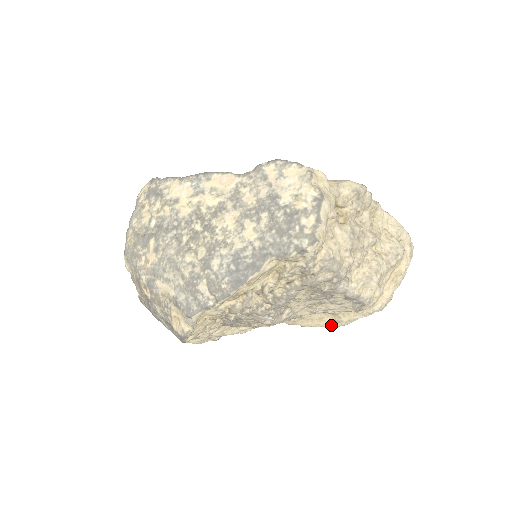
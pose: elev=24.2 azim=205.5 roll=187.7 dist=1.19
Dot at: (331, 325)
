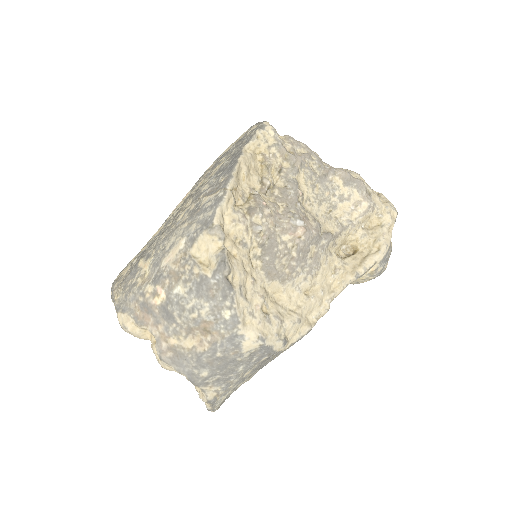
Dot at: (377, 254)
